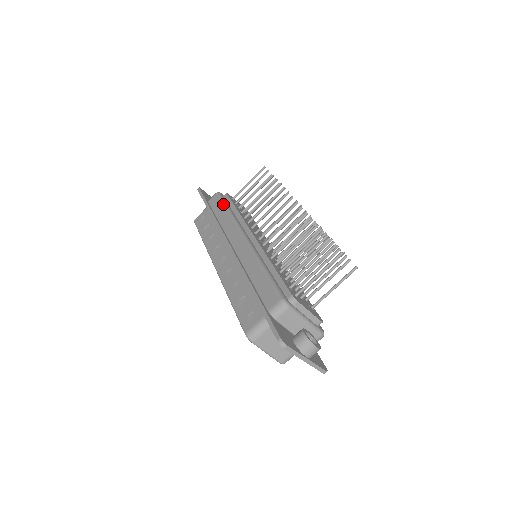
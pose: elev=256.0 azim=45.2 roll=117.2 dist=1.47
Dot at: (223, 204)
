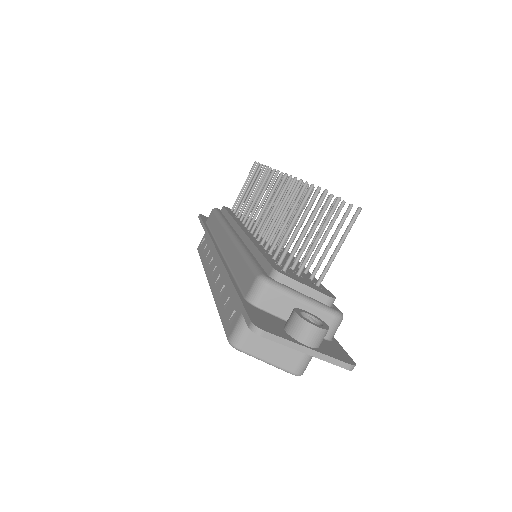
Dot at: (216, 215)
